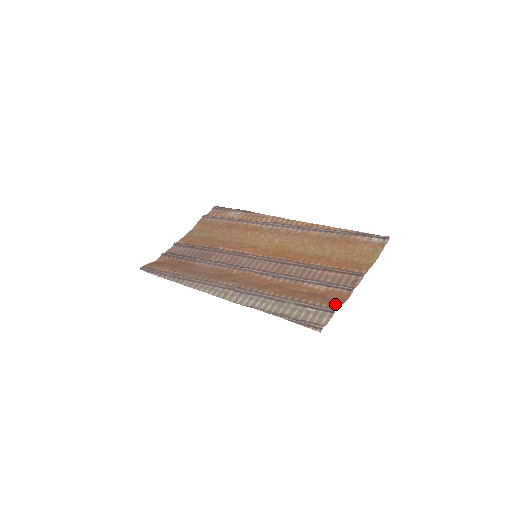
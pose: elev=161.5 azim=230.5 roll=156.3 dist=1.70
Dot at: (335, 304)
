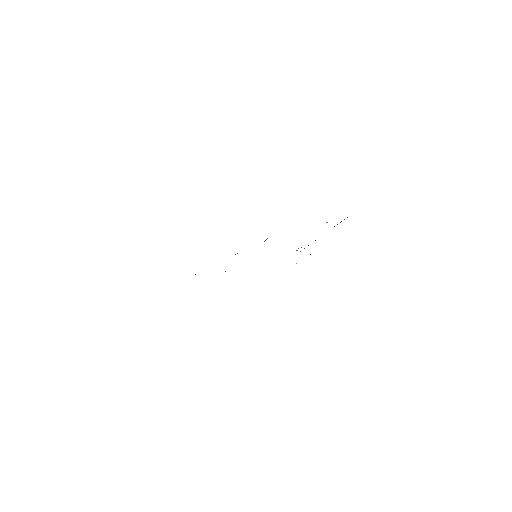
Dot at: occluded
